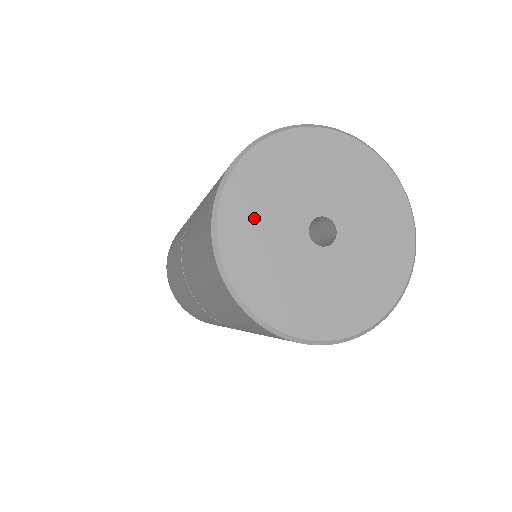
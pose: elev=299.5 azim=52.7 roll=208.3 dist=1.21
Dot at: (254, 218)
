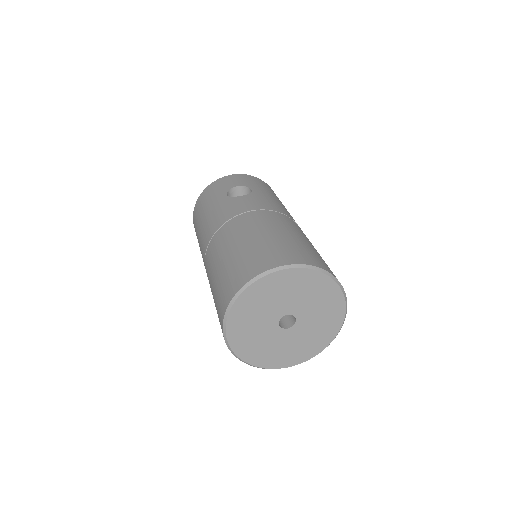
Dot at: (254, 307)
